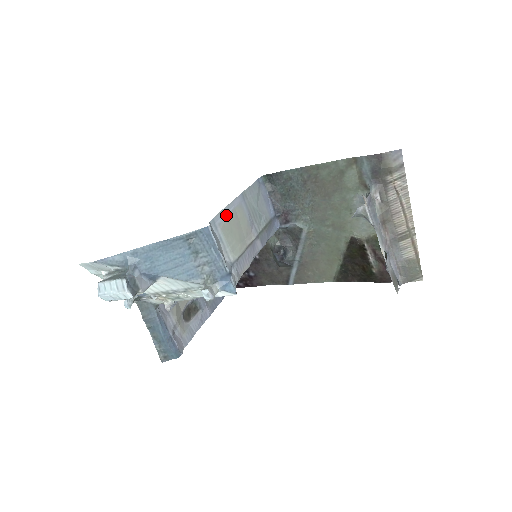
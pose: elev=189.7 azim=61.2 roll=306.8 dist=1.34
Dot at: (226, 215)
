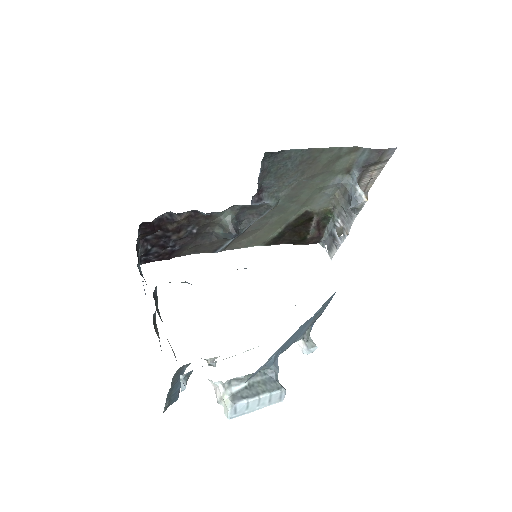
Dot at: occluded
